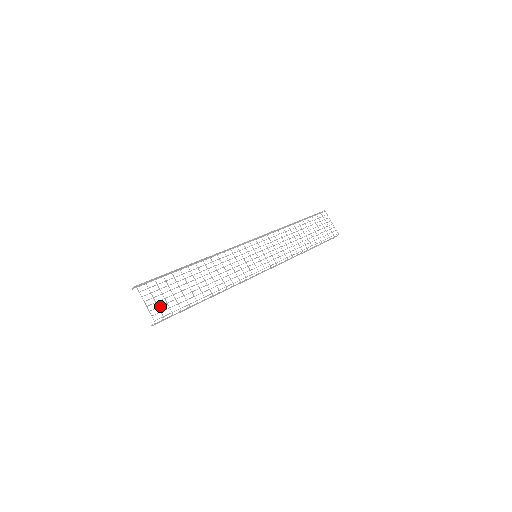
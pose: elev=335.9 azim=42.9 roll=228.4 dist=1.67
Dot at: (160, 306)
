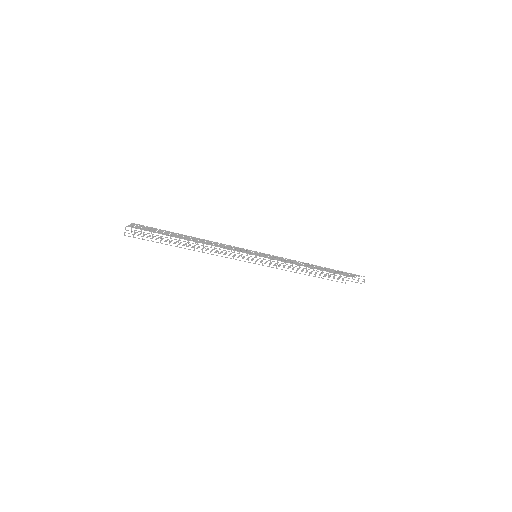
Dot at: occluded
